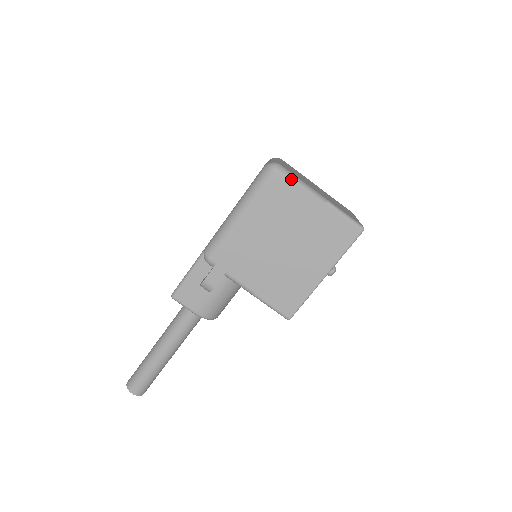
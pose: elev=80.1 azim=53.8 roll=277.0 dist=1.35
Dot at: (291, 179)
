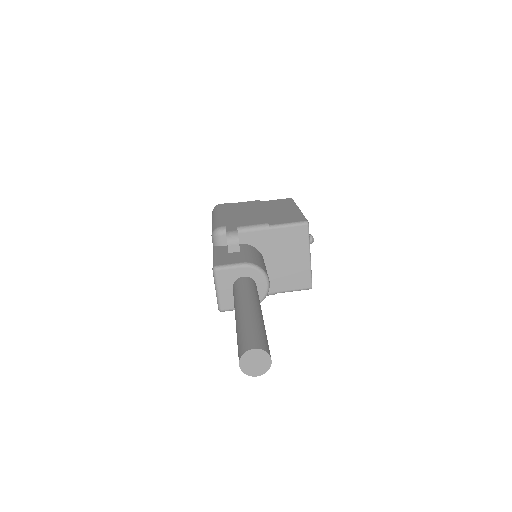
Dot at: occluded
